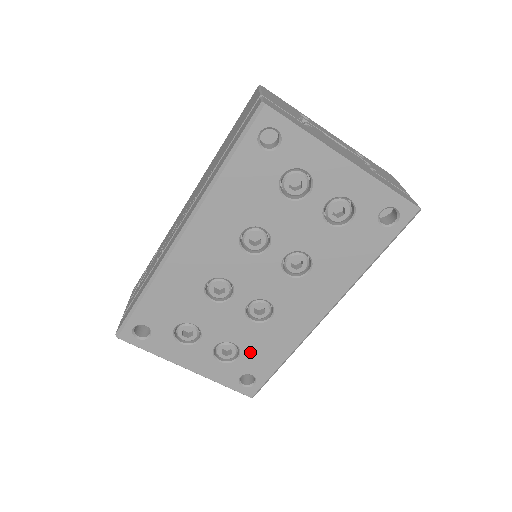
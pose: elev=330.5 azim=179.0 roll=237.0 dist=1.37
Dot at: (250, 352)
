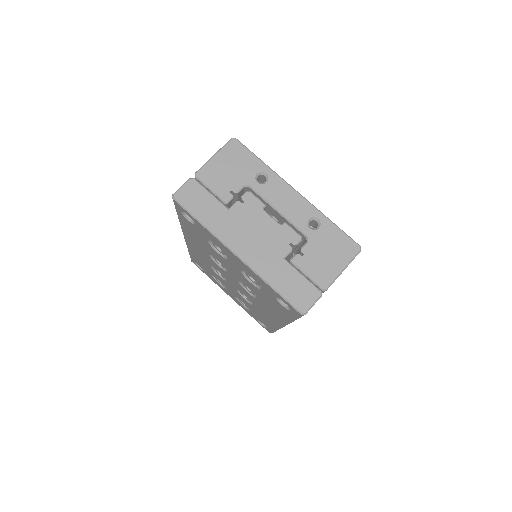
Dot at: (254, 312)
